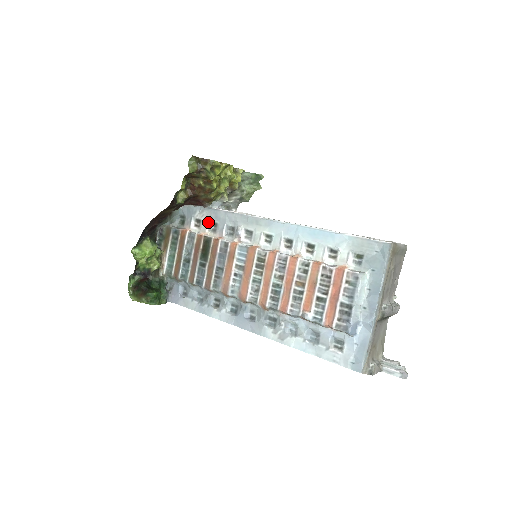
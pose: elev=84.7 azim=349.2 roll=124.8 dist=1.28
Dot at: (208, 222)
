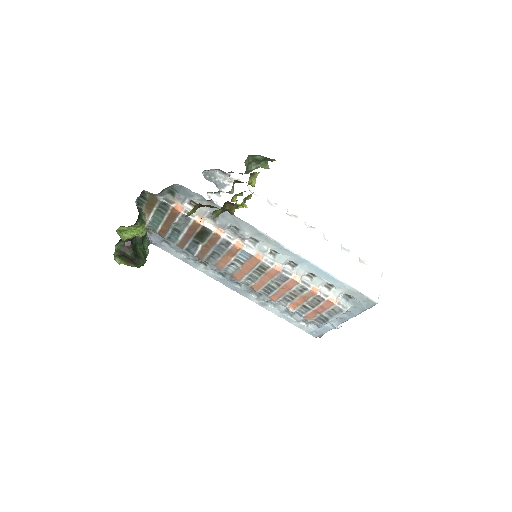
Dot at: (208, 212)
